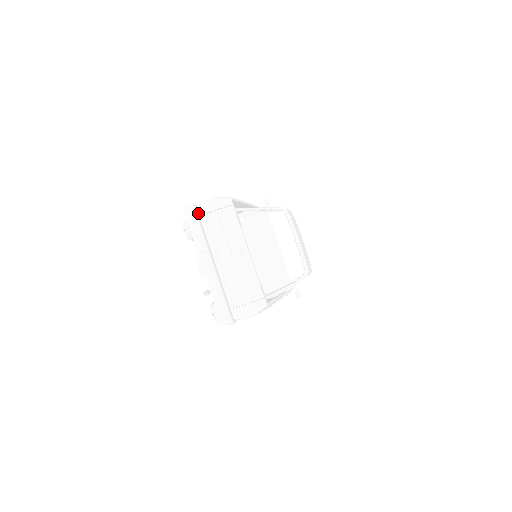
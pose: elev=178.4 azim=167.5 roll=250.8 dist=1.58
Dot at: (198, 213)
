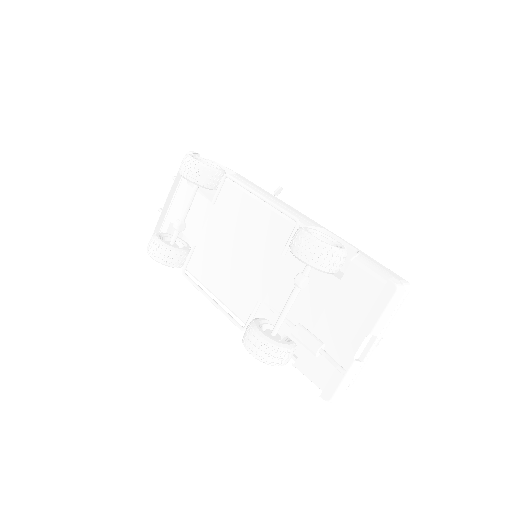
Dot at: occluded
